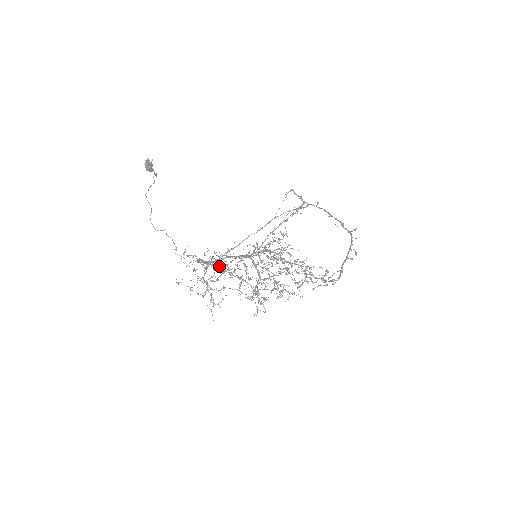
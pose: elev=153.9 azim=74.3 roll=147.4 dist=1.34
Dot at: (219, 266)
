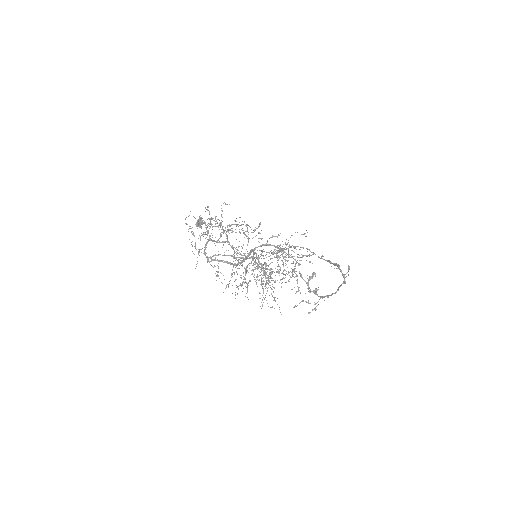
Dot at: occluded
